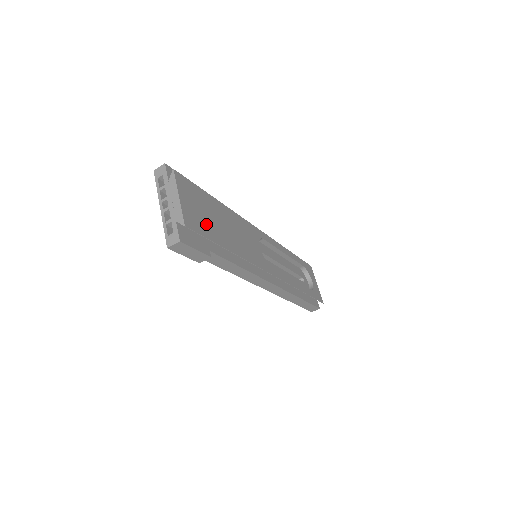
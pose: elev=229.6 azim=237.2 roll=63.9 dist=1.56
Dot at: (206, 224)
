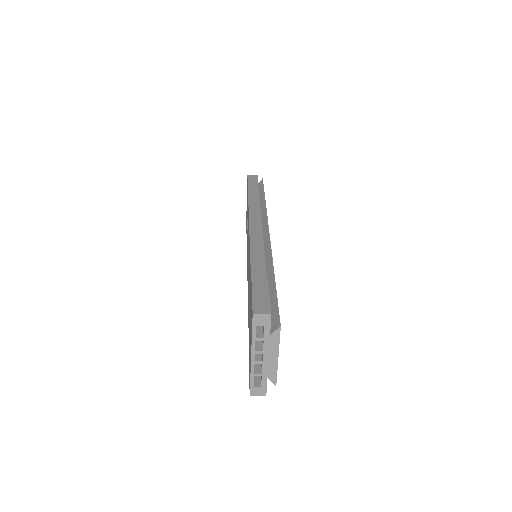
Dot at: occluded
